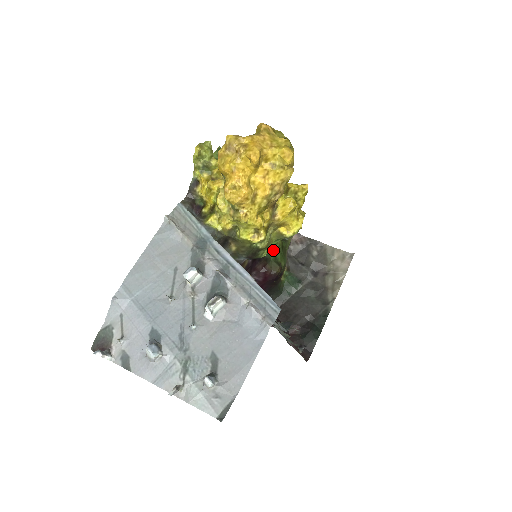
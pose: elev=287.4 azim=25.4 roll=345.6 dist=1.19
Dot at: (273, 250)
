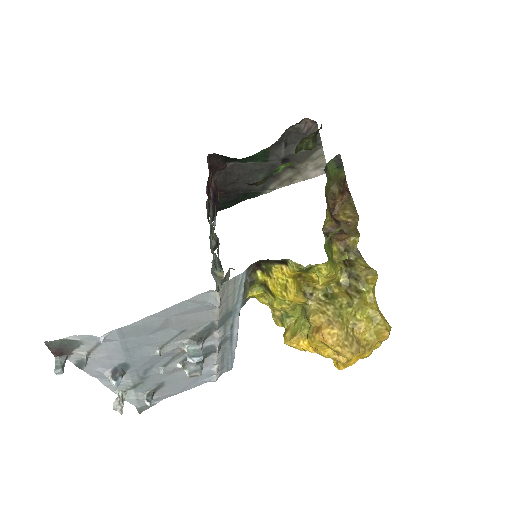
Dot at: occluded
